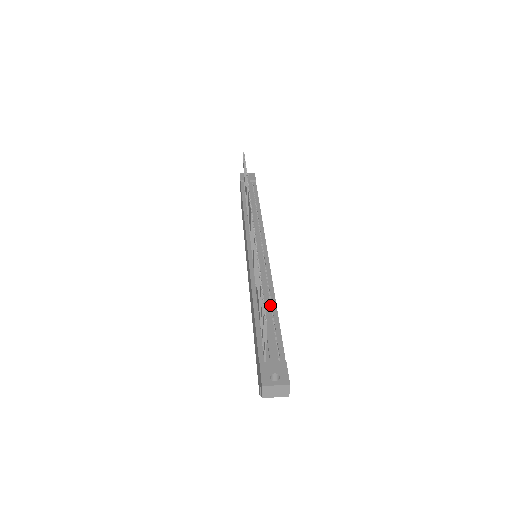
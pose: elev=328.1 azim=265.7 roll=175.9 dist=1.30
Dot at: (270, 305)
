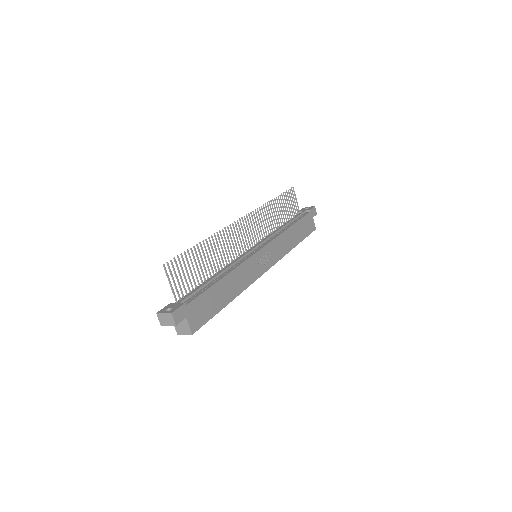
Dot at: (220, 278)
